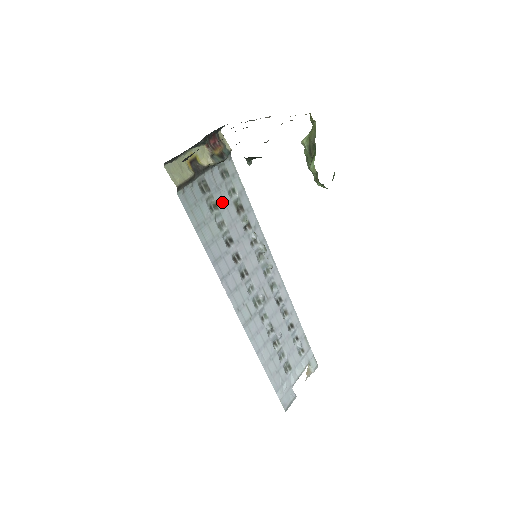
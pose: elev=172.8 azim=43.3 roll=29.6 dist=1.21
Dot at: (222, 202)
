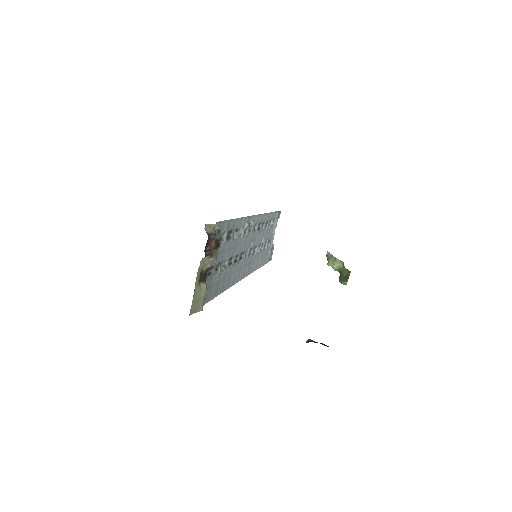
Dot at: (221, 255)
